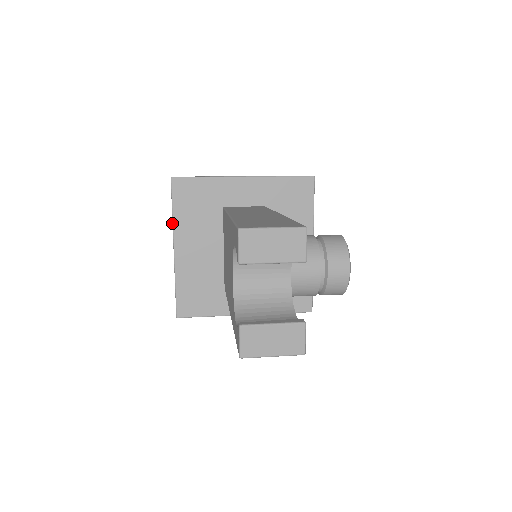
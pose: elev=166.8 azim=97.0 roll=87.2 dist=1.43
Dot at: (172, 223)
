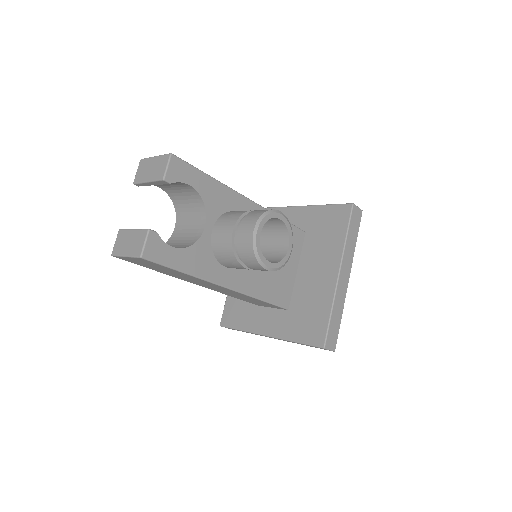
Dot at: occluded
